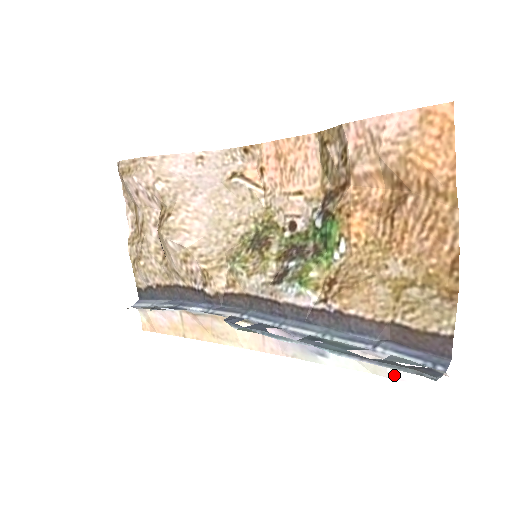
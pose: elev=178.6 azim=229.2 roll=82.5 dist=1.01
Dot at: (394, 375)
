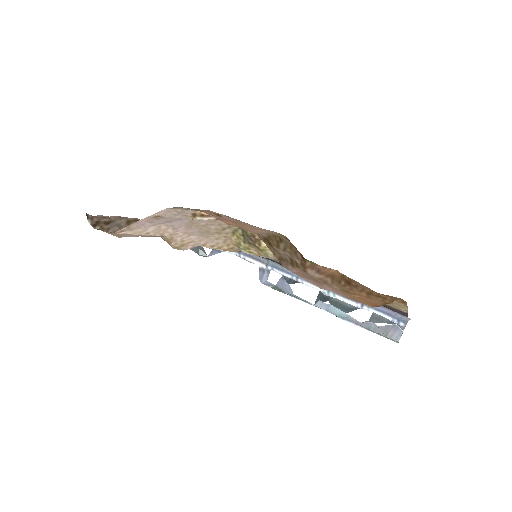
Dot at: occluded
